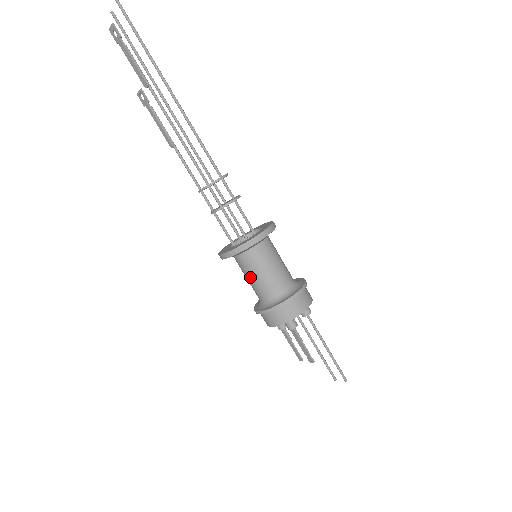
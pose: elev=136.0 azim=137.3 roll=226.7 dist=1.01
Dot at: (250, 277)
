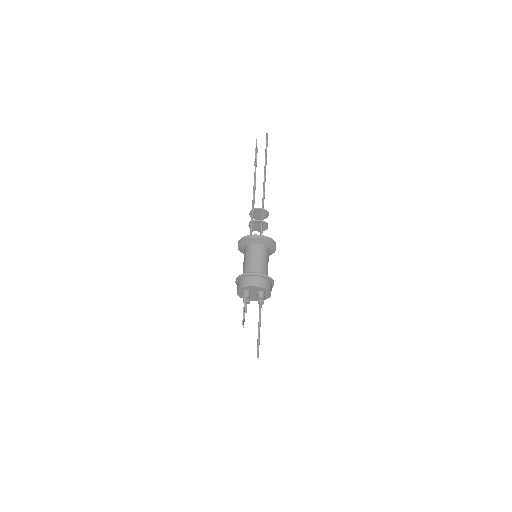
Dot at: (243, 262)
